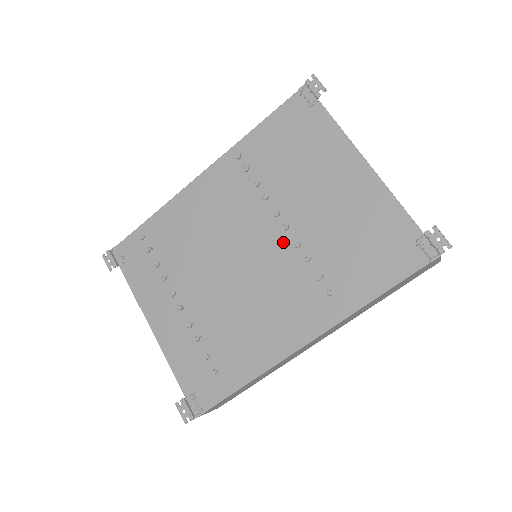
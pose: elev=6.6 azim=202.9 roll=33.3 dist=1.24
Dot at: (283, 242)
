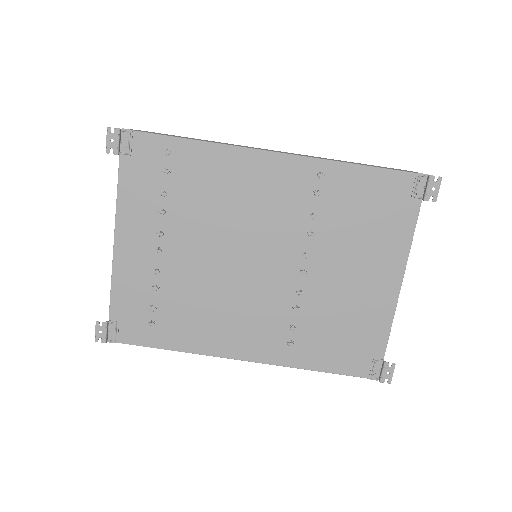
Dot at: (291, 280)
